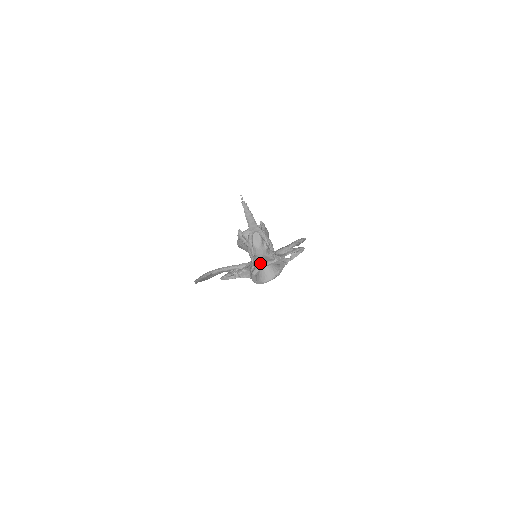
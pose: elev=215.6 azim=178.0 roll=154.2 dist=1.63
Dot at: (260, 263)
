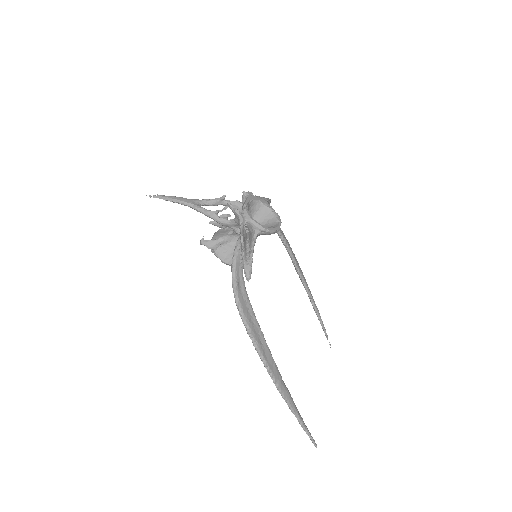
Dot at: occluded
